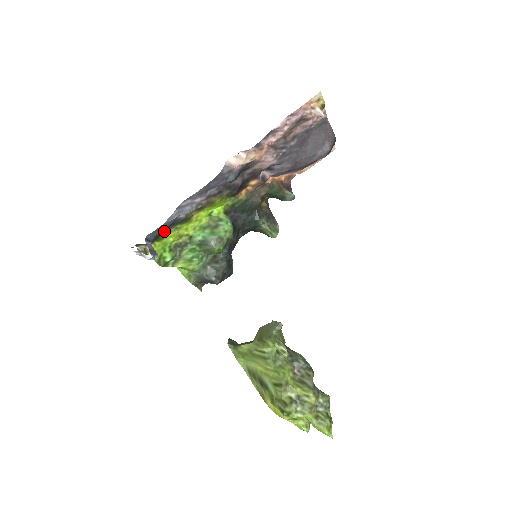
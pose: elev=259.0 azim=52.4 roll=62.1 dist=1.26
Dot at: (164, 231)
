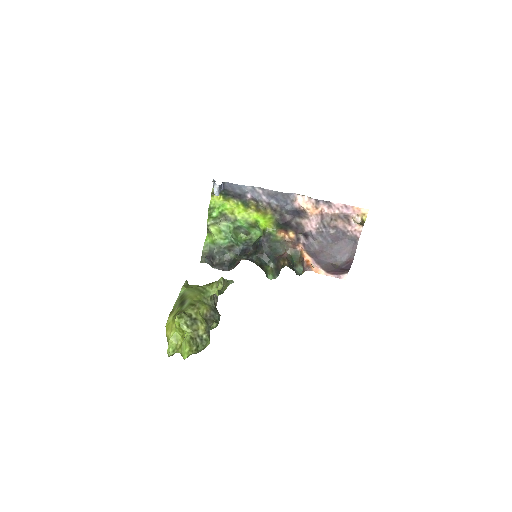
Dot at: (232, 195)
